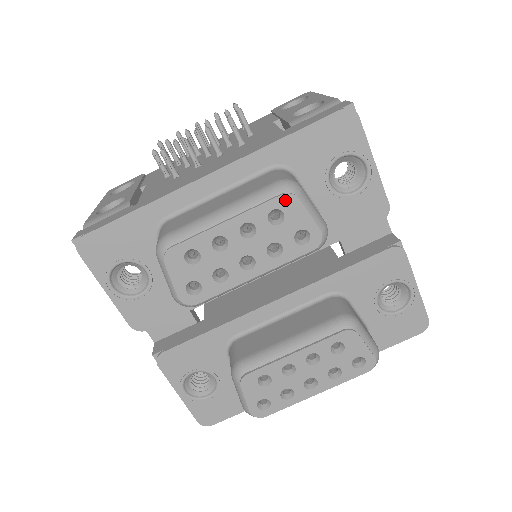
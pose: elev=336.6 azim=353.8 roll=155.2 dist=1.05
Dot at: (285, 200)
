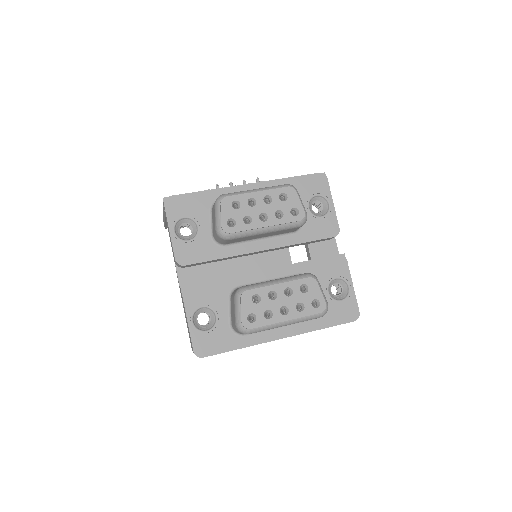
Dot at: (289, 190)
